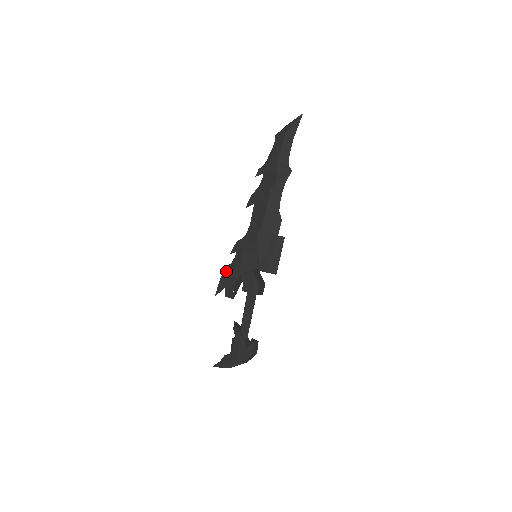
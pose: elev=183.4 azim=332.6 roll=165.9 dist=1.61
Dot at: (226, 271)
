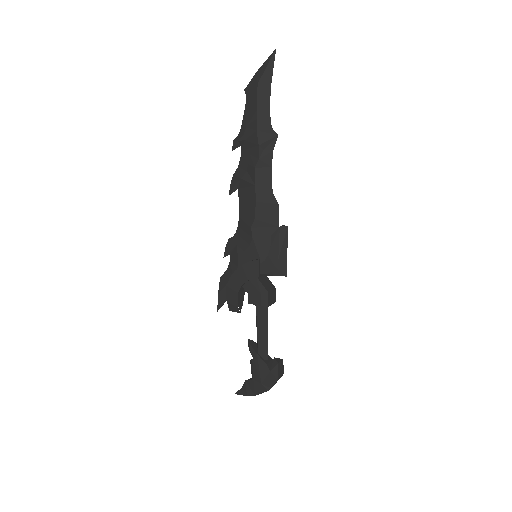
Dot at: (223, 280)
